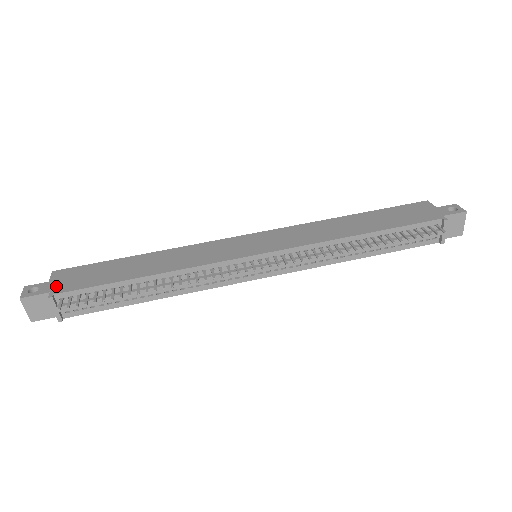
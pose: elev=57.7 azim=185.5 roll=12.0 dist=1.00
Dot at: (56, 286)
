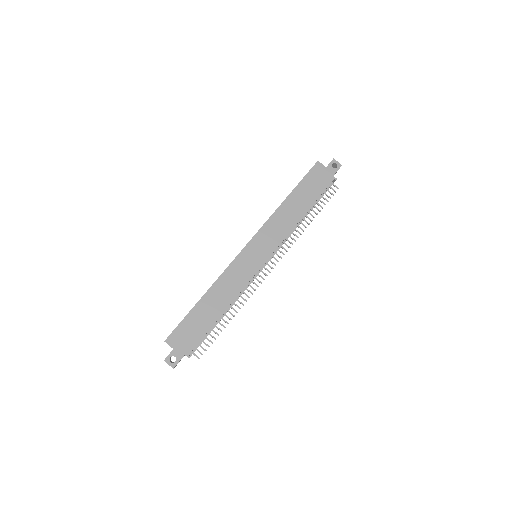
Dot at: (183, 349)
